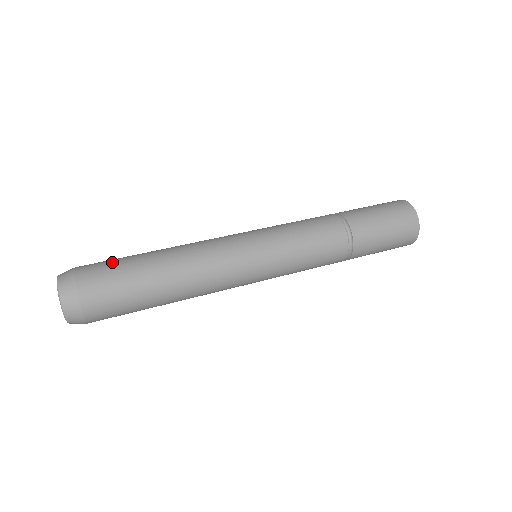
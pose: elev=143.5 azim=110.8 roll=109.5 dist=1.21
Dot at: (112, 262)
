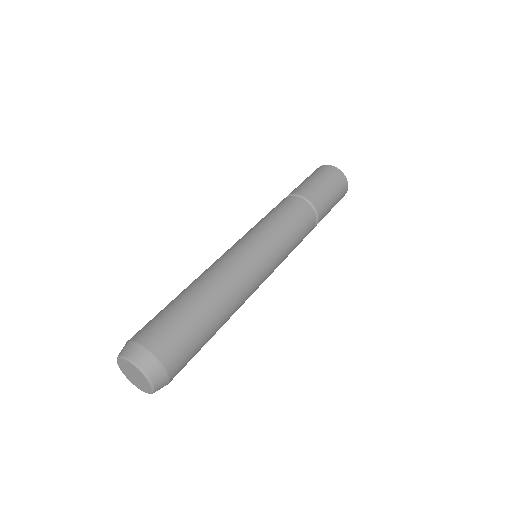
Dot at: (155, 317)
